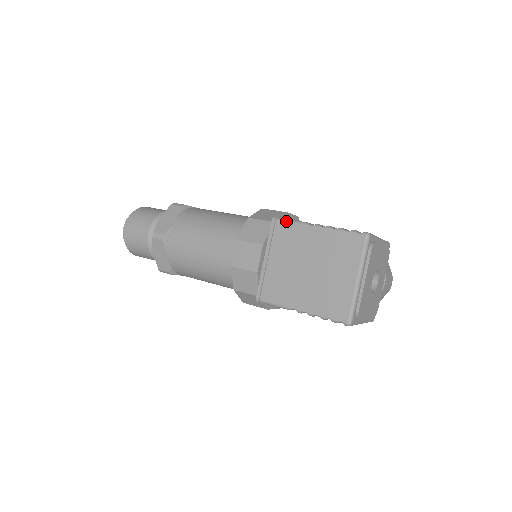
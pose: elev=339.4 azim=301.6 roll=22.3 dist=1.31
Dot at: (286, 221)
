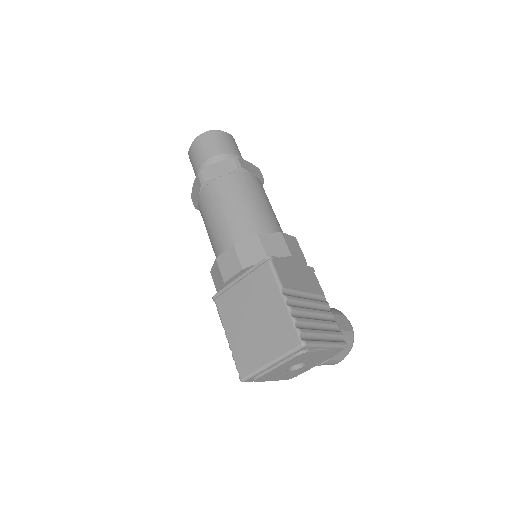
Dot at: (272, 269)
